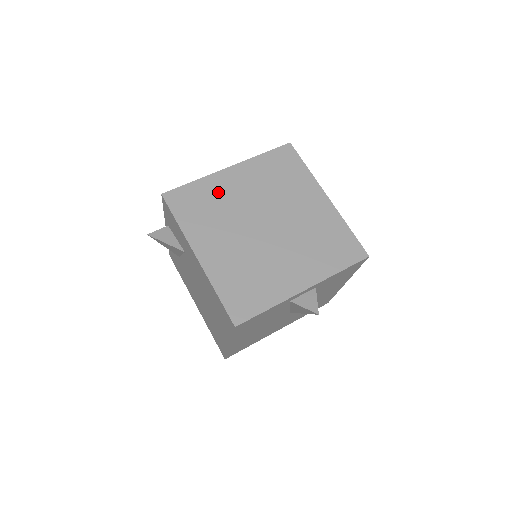
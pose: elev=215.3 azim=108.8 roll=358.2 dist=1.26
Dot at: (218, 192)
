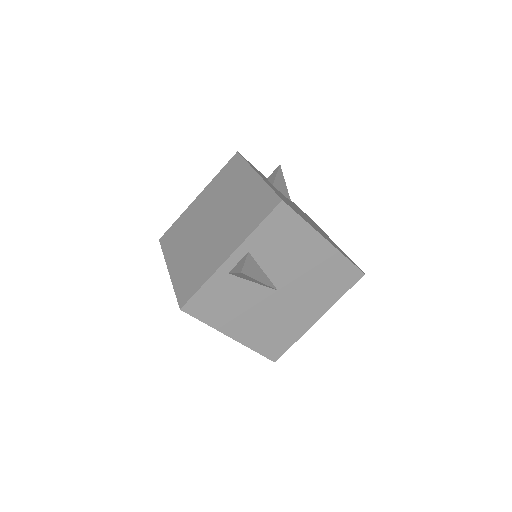
Dot at: (188, 218)
